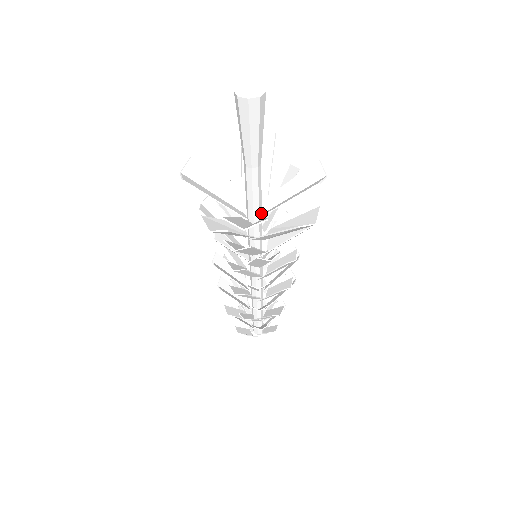
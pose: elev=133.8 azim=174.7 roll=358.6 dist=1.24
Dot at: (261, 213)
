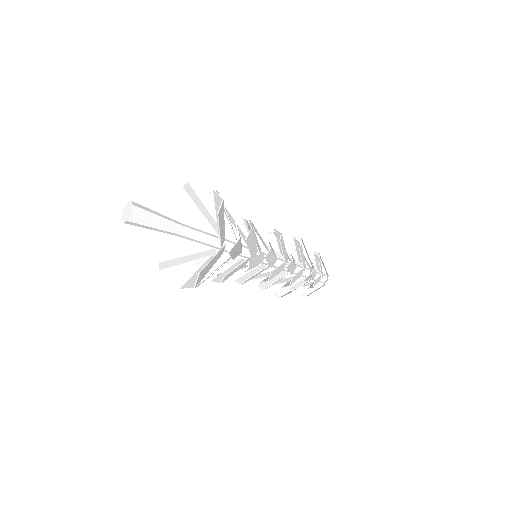
Dot at: (223, 241)
